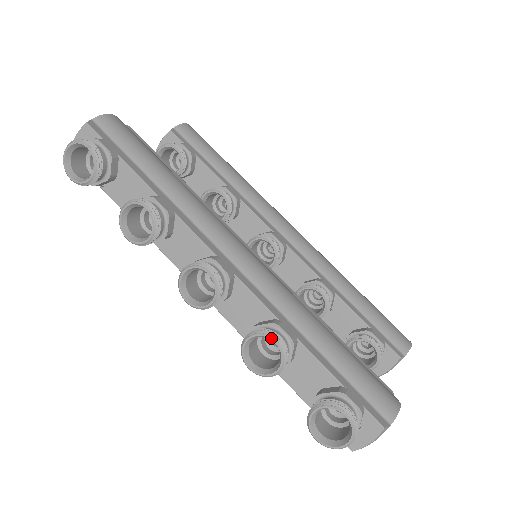
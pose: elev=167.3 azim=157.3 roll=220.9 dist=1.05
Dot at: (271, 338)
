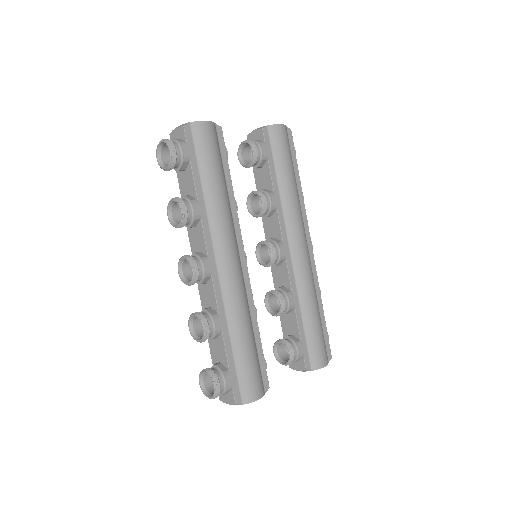
Dot at: (202, 325)
